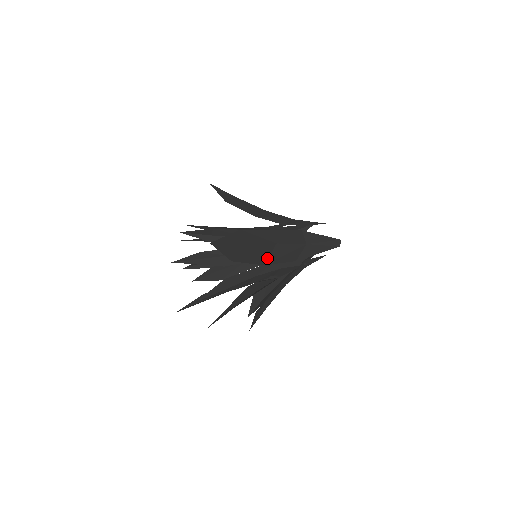
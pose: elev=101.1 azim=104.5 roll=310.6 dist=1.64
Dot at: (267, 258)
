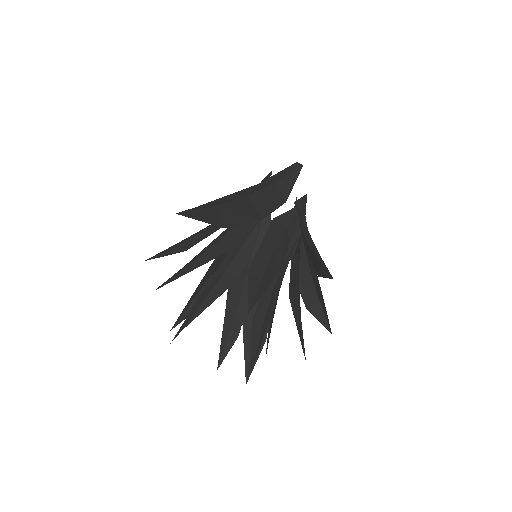
Dot at: (257, 212)
